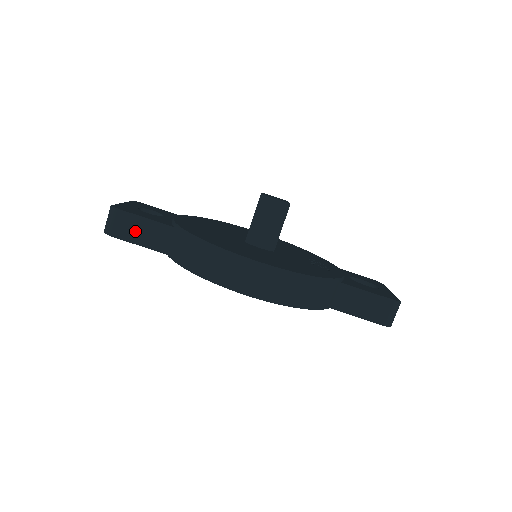
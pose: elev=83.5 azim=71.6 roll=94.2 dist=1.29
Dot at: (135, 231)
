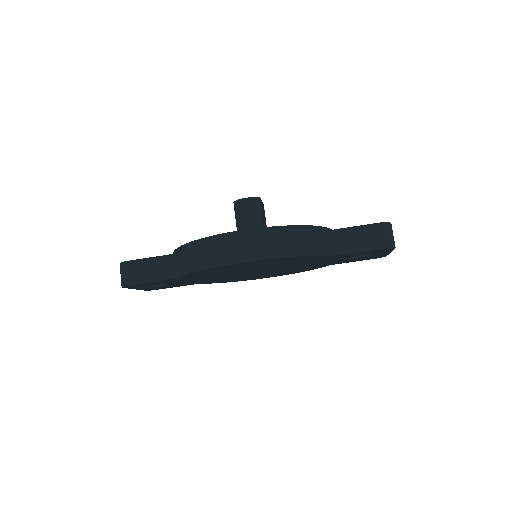
Dot at: (144, 272)
